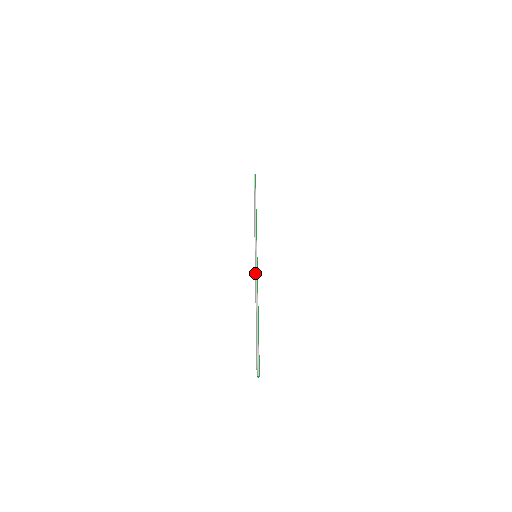
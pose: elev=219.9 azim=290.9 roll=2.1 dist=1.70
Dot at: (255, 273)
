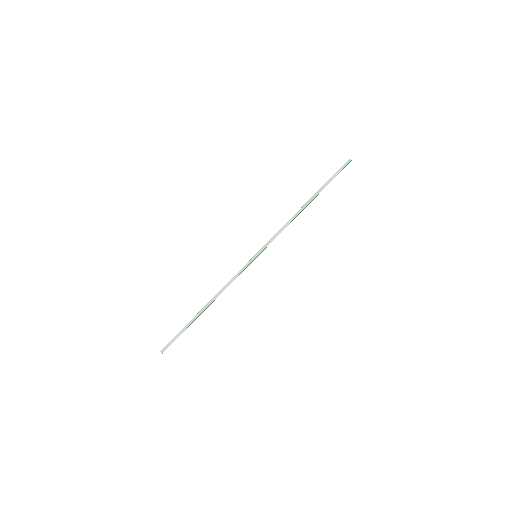
Dot at: (239, 272)
